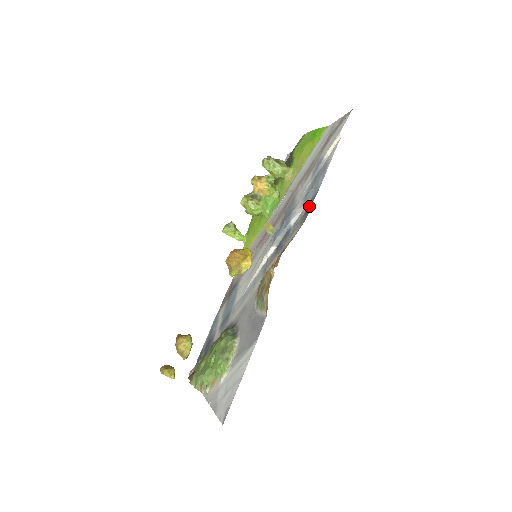
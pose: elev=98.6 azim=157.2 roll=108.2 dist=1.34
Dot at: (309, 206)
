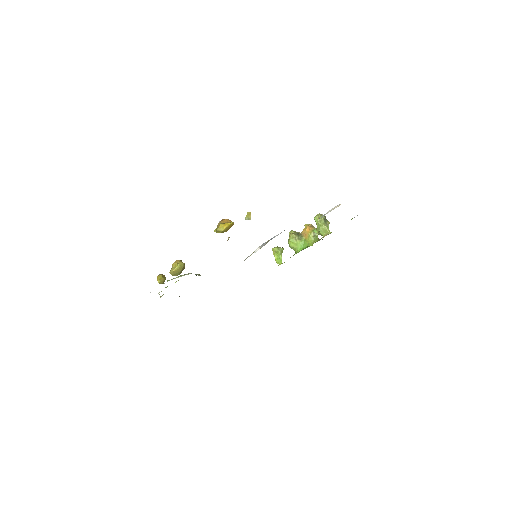
Dot at: occluded
